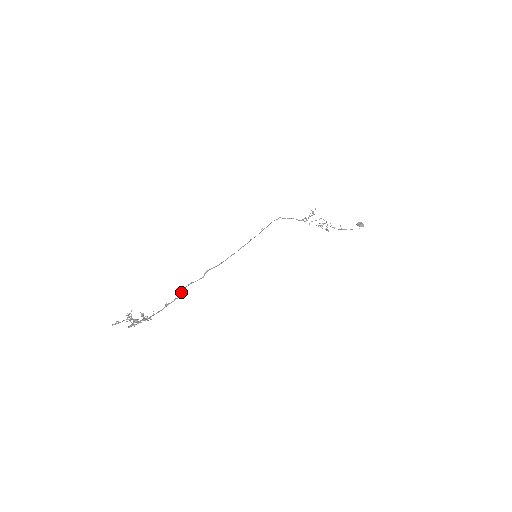
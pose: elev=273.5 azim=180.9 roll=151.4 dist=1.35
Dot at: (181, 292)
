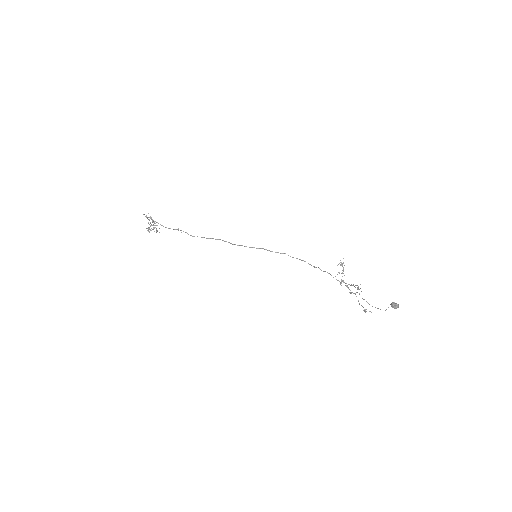
Dot at: (185, 232)
